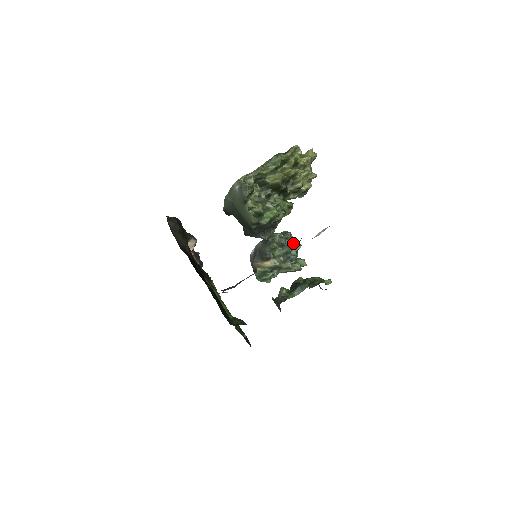
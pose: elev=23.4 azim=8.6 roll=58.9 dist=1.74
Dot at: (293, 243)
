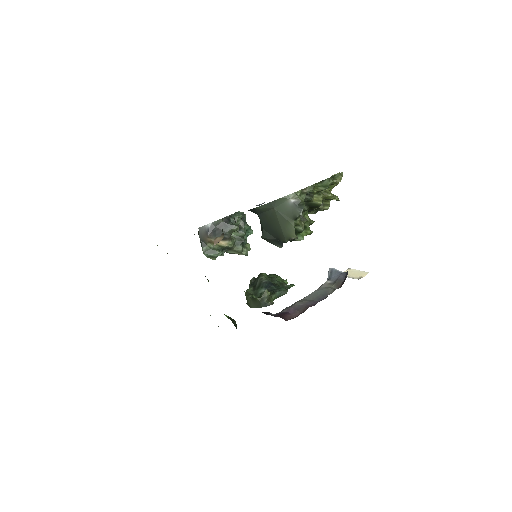
Dot at: (248, 228)
